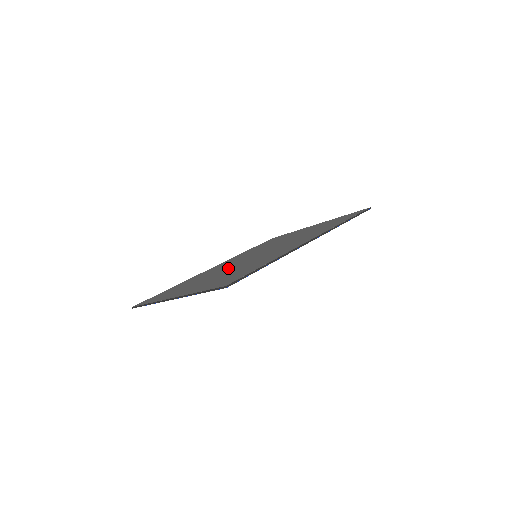
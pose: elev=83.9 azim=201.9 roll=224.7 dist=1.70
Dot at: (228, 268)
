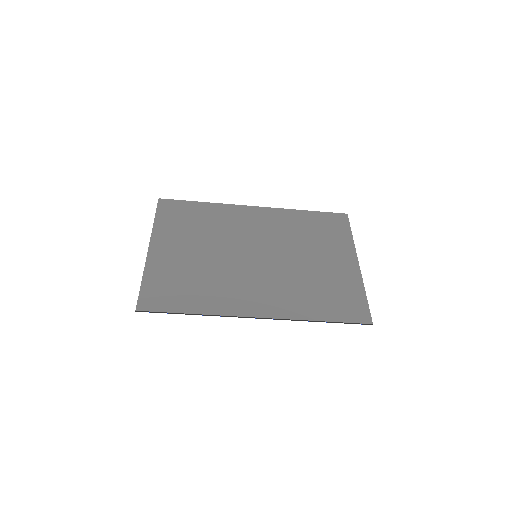
Dot at: (222, 249)
